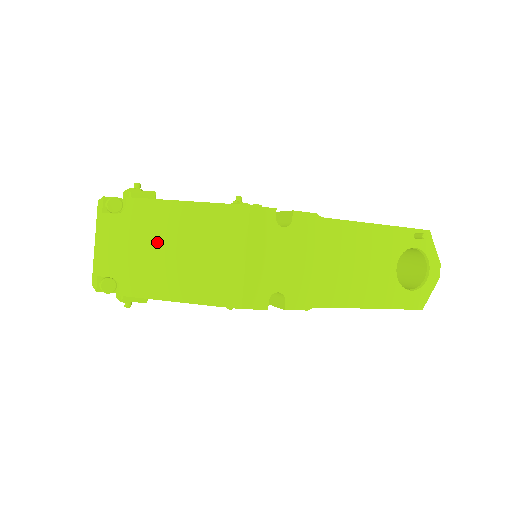
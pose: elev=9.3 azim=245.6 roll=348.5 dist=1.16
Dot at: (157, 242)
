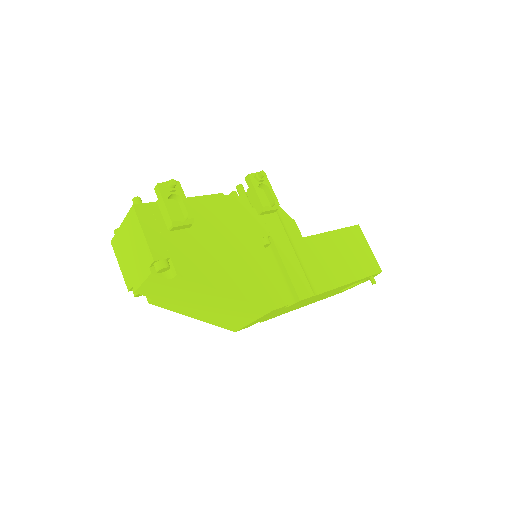
Dot at: (192, 298)
